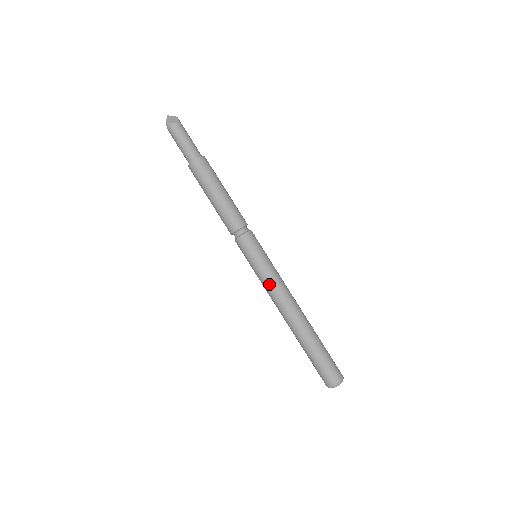
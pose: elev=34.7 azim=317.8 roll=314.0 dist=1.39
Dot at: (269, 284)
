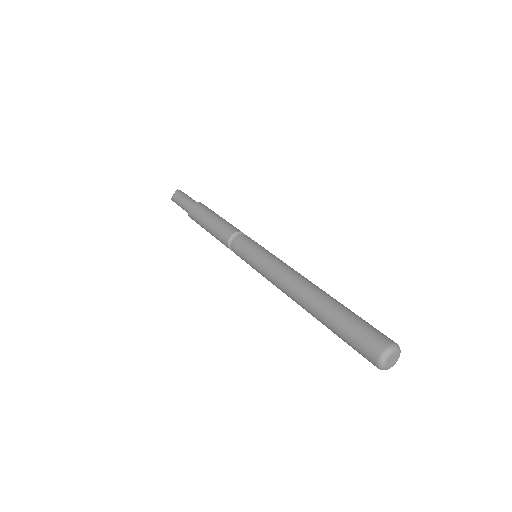
Dot at: (267, 276)
